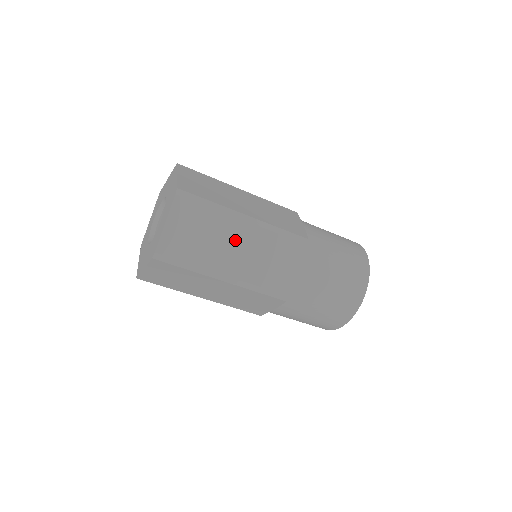
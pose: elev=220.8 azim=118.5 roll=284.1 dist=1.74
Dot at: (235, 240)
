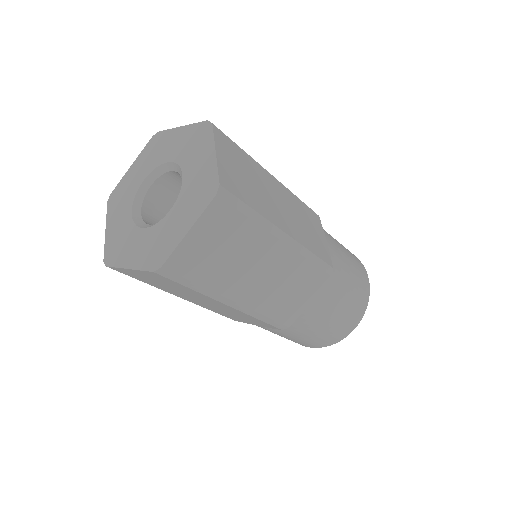
Dot at: (275, 194)
